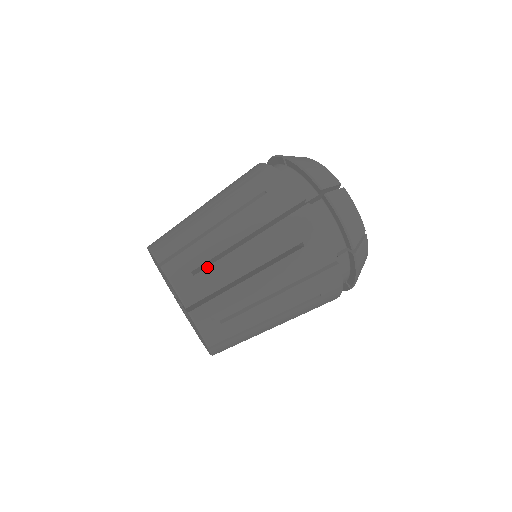
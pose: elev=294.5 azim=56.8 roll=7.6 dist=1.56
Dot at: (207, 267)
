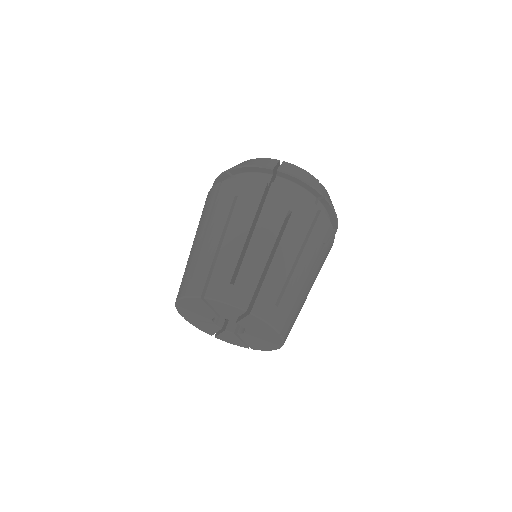
Dot at: (283, 295)
